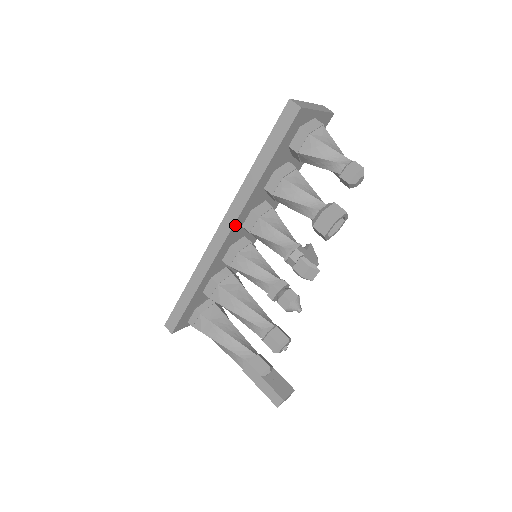
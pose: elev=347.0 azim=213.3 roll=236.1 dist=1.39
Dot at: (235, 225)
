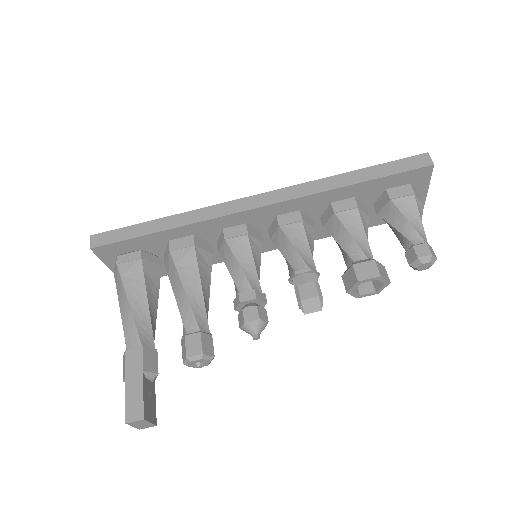
Dot at: (278, 205)
